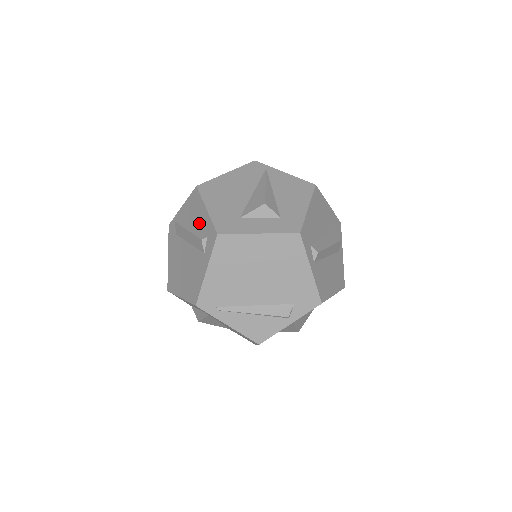
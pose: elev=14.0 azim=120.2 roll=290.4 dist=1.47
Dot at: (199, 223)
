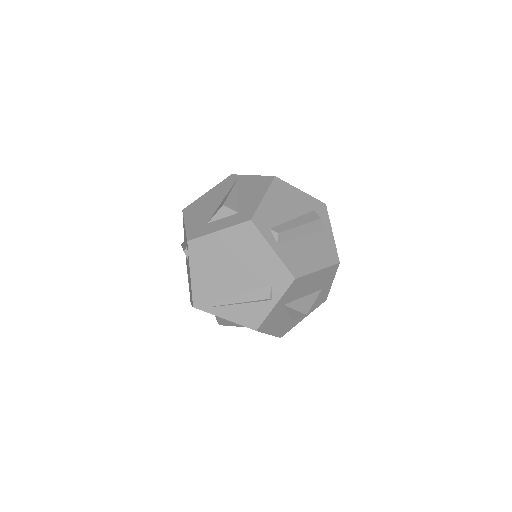
Dot at: occluded
